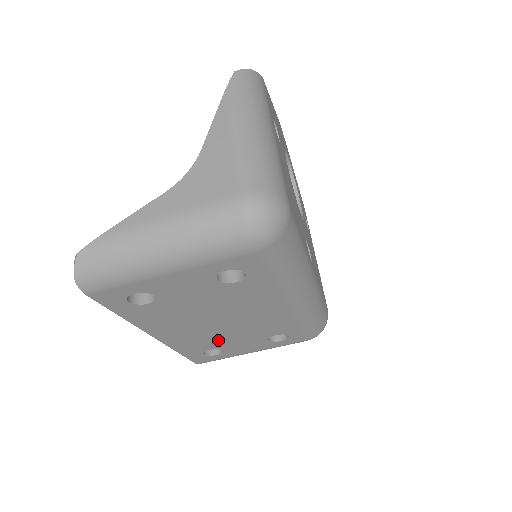
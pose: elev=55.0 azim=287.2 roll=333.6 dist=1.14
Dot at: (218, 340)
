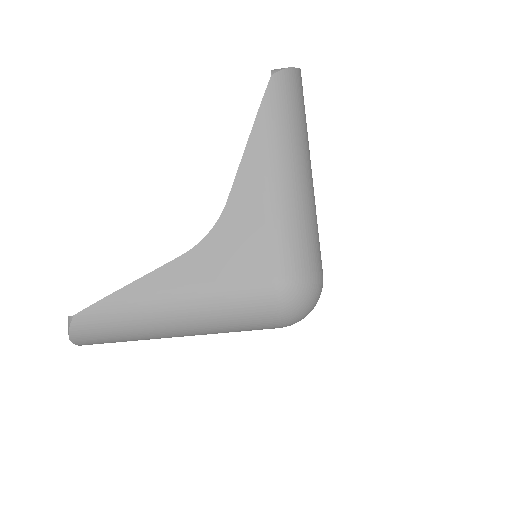
Dot at: occluded
